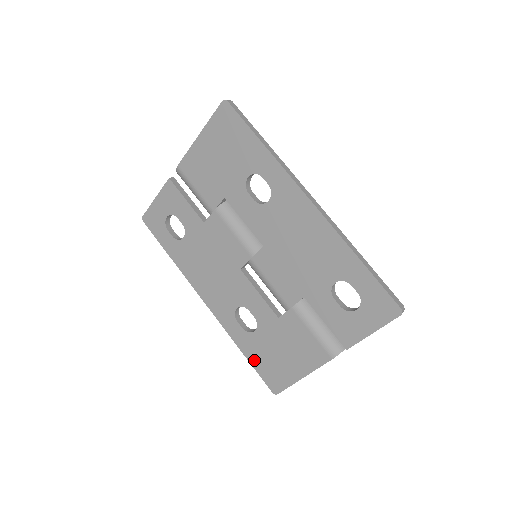
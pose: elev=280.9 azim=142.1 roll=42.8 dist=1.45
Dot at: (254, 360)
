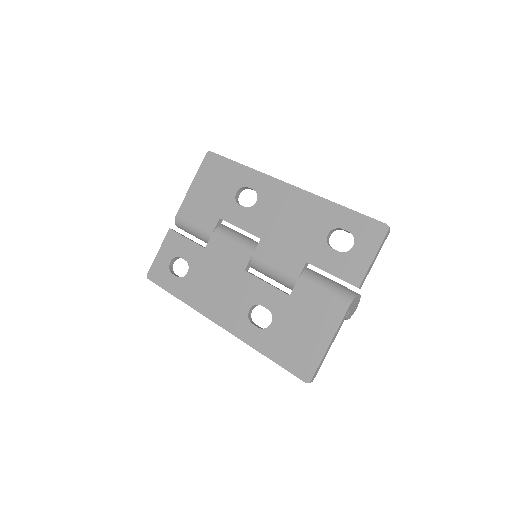
Dot at: (278, 356)
